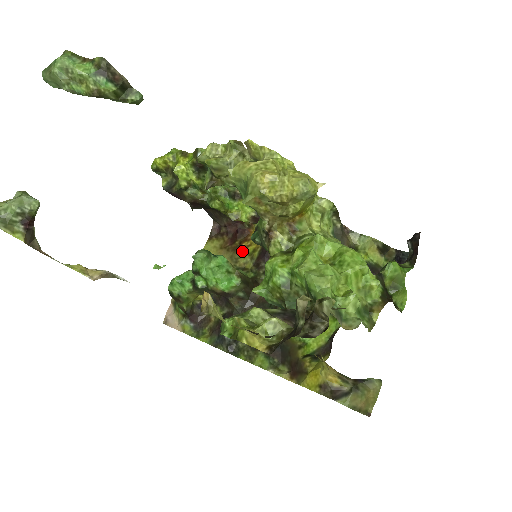
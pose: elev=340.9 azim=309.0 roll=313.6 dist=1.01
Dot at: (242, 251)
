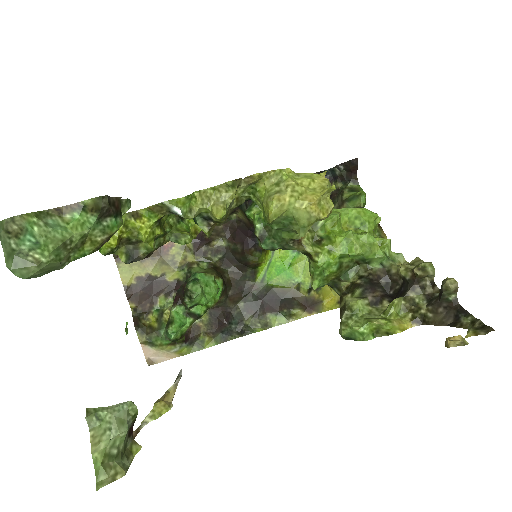
Dot at: (171, 250)
